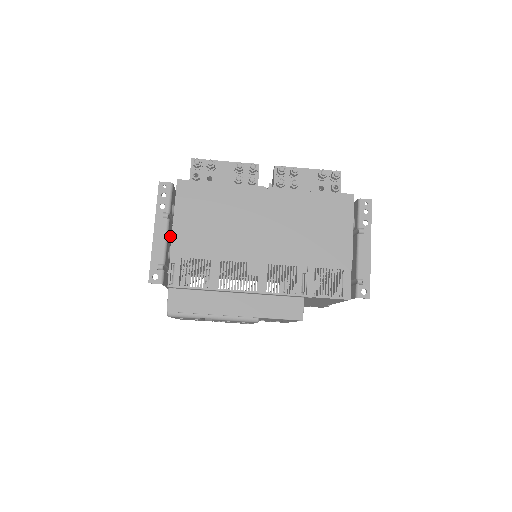
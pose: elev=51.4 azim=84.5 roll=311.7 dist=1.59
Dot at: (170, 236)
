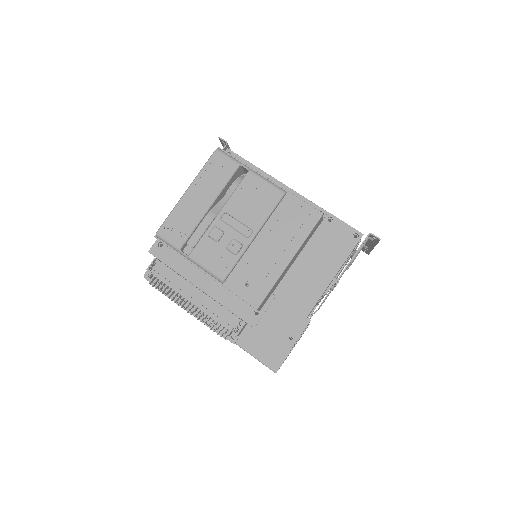
Dot at: occluded
